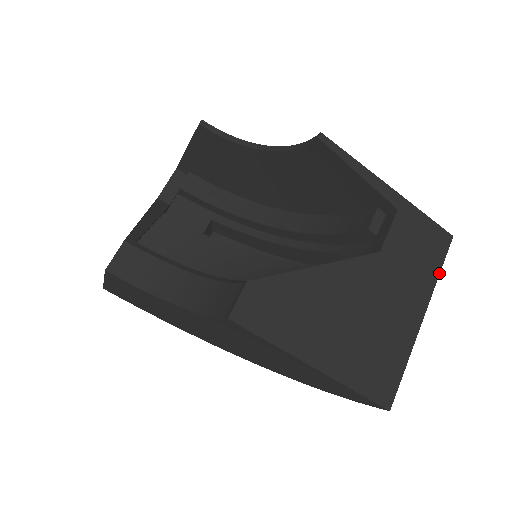
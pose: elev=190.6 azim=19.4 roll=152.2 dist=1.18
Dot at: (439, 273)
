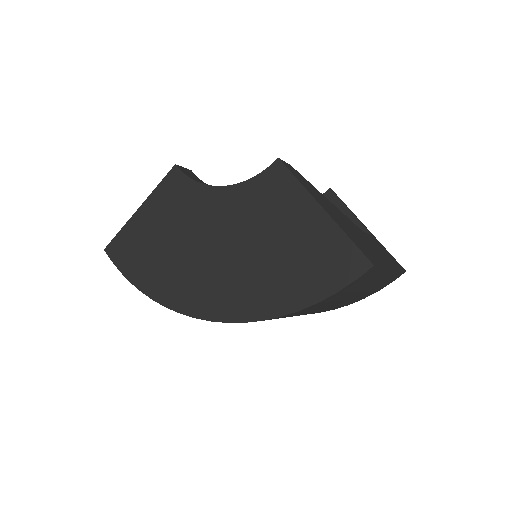
Dot at: (400, 270)
